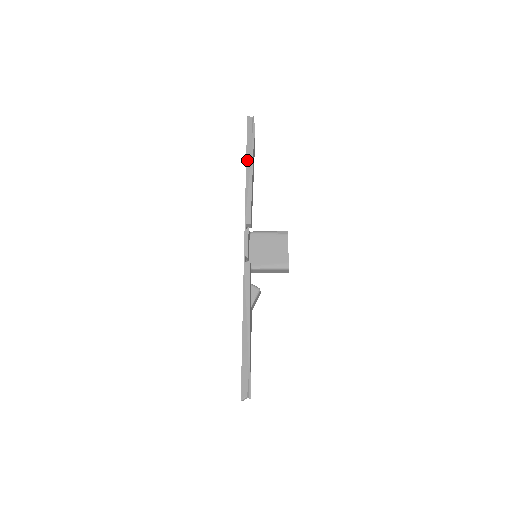
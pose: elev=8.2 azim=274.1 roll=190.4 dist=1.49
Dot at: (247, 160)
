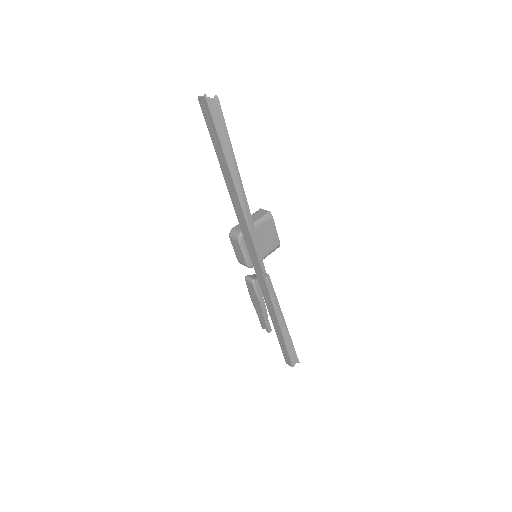
Dot at: (230, 168)
